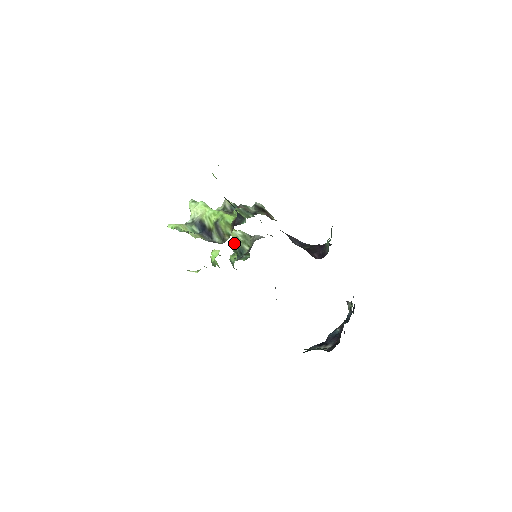
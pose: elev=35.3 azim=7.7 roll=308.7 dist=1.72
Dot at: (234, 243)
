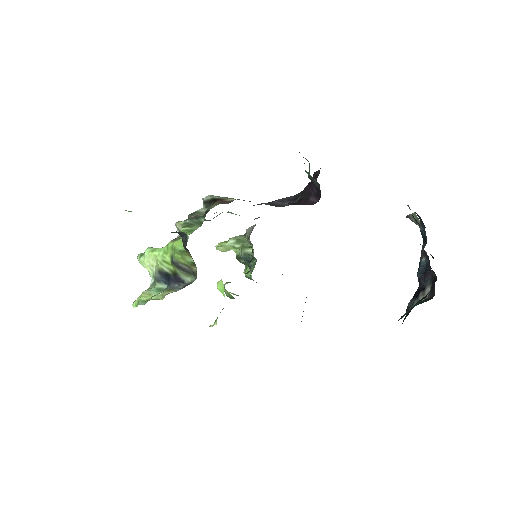
Dot at: (236, 256)
